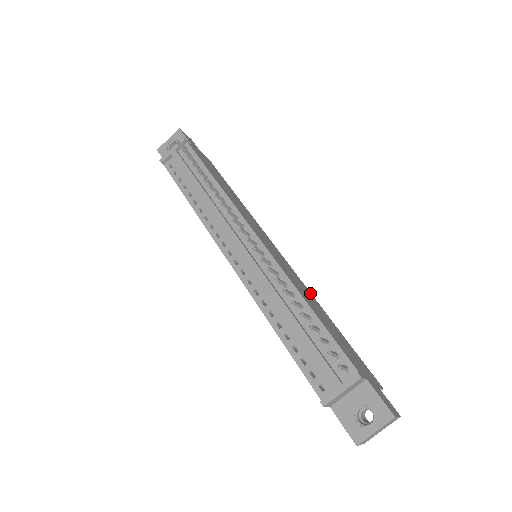
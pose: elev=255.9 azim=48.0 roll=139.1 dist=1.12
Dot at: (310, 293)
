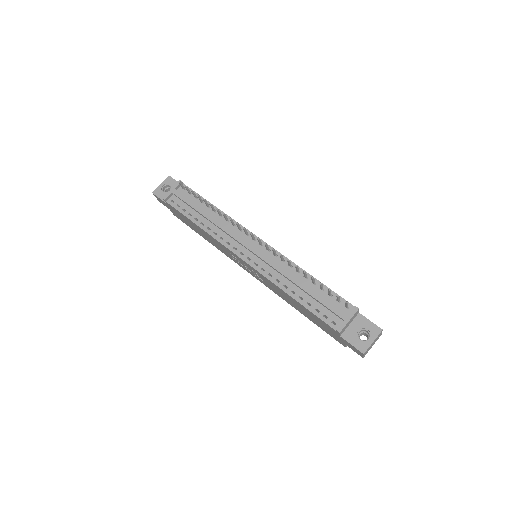
Dot at: occluded
